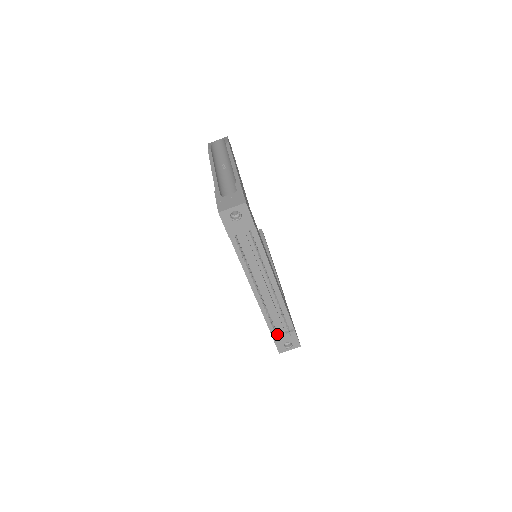
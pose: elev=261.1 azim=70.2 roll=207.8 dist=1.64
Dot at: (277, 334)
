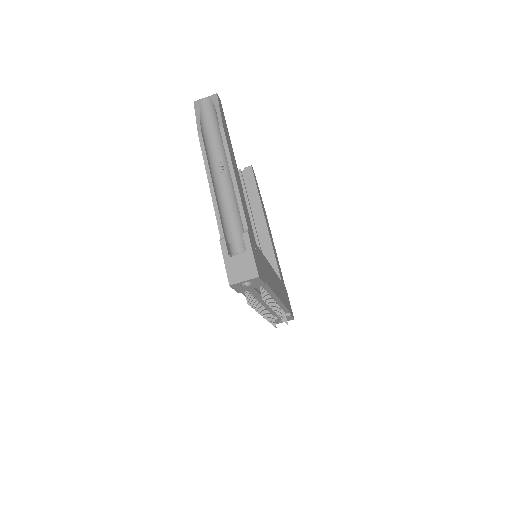
Dot at: (274, 317)
